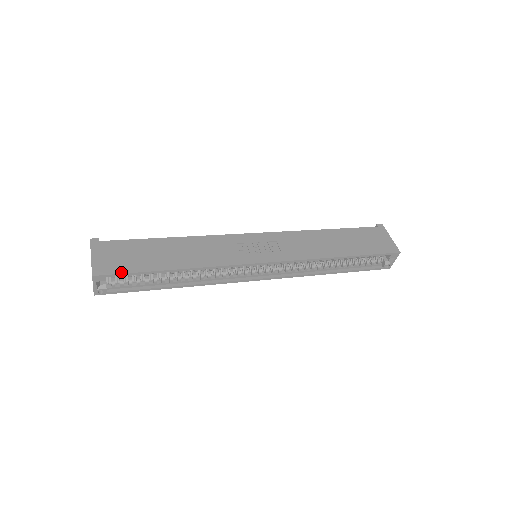
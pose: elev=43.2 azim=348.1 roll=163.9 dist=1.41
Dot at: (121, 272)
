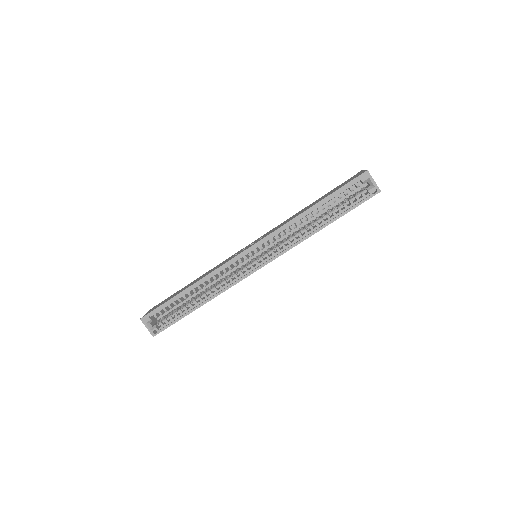
Dot at: (156, 308)
